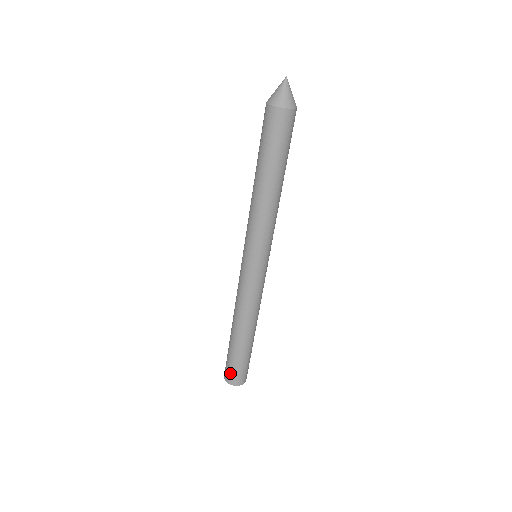
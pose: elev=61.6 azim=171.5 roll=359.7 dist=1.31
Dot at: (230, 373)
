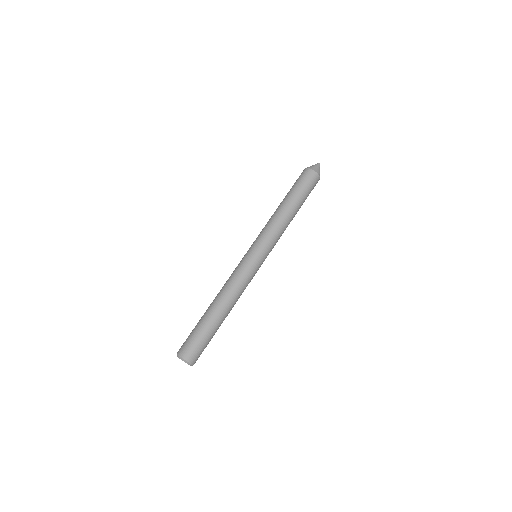
Dot at: (193, 349)
